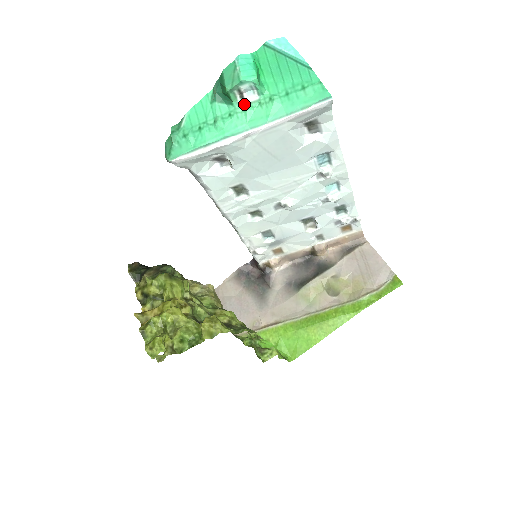
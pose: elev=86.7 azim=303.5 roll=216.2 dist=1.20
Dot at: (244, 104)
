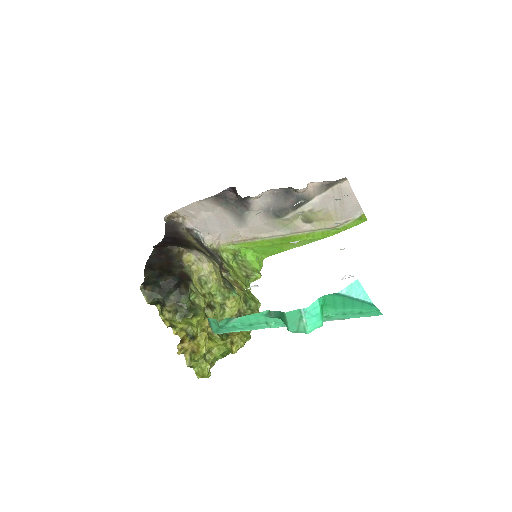
Dot at: occluded
